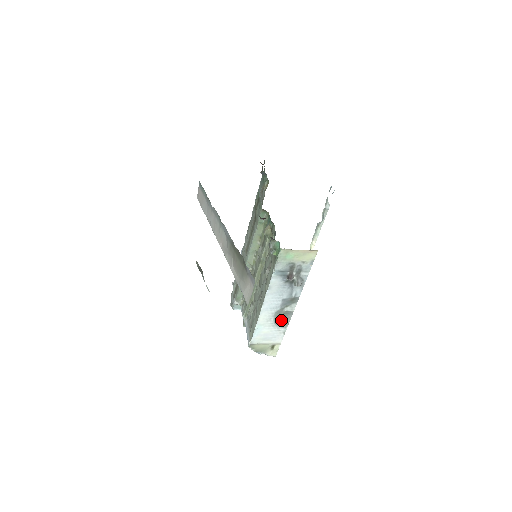
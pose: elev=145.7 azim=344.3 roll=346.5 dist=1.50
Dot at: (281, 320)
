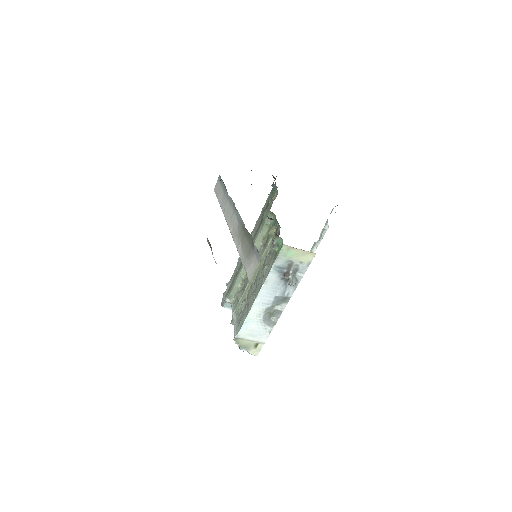
Dot at: (270, 318)
